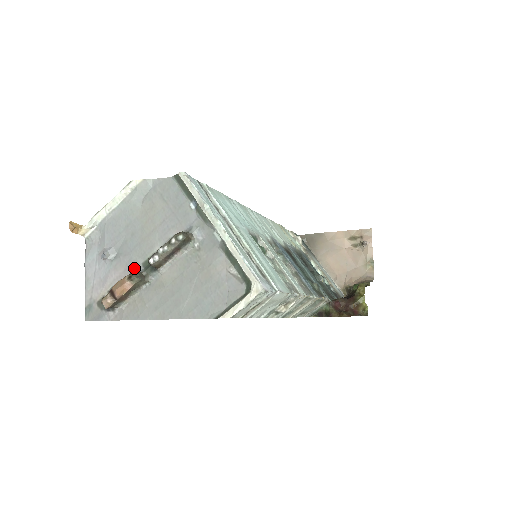
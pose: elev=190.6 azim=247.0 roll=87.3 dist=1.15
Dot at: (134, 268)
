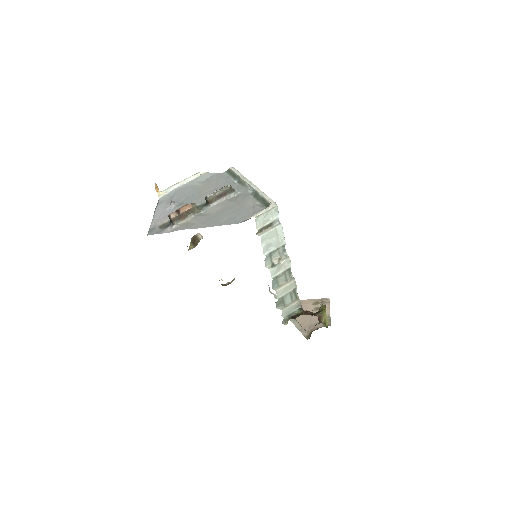
Dot at: occluded
